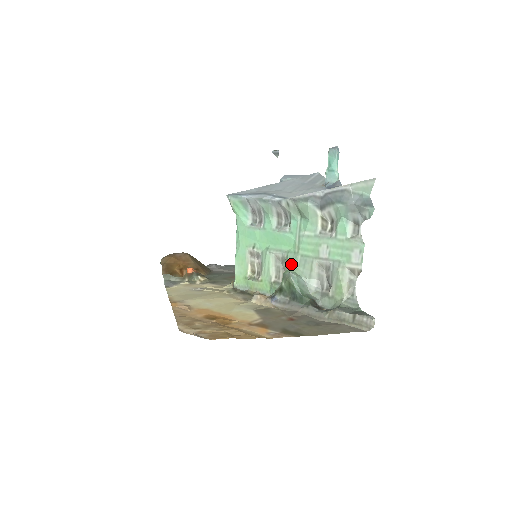
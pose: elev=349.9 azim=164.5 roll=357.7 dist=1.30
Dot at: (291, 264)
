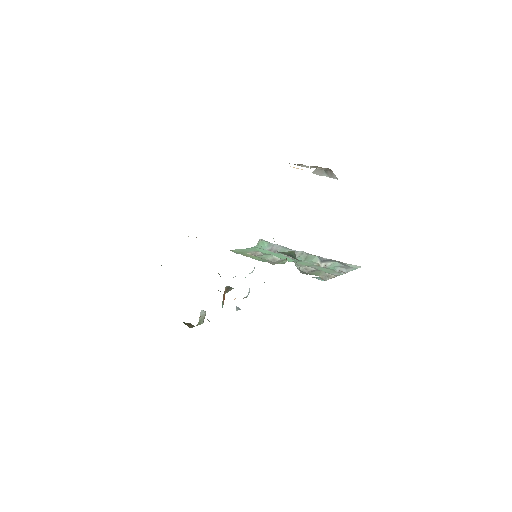
Dot at: occluded
